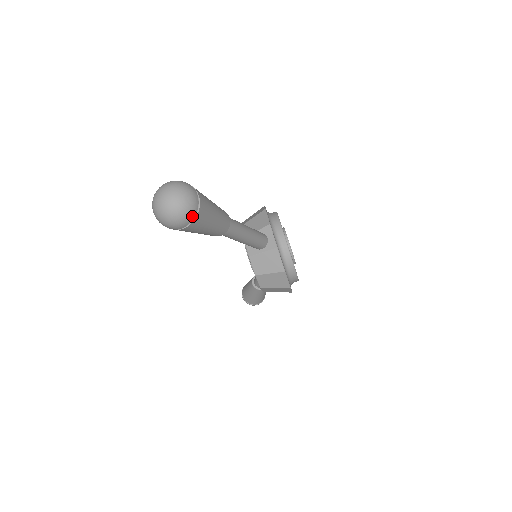
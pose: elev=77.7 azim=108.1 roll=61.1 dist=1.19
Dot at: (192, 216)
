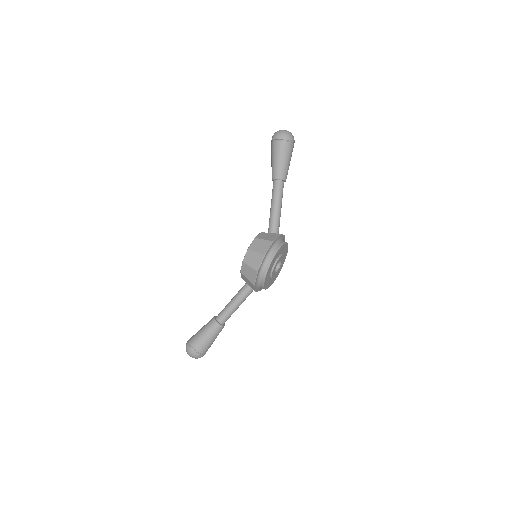
Dot at: (288, 139)
